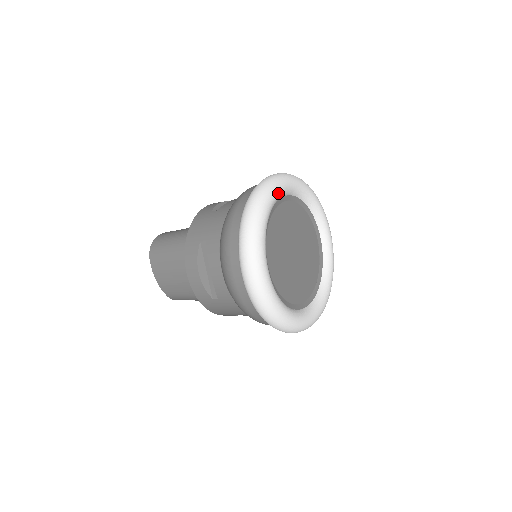
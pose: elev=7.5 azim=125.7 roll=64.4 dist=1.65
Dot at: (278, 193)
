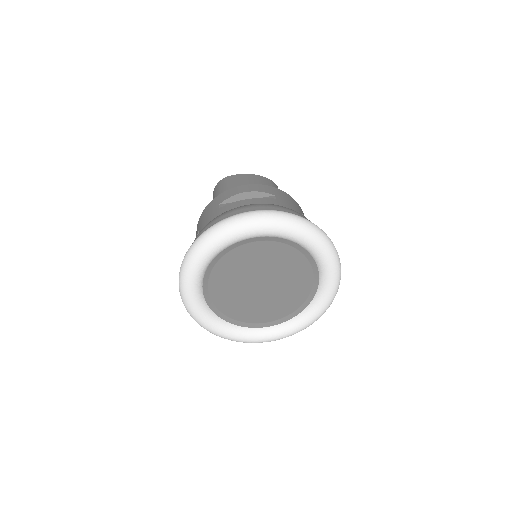
Dot at: (228, 242)
